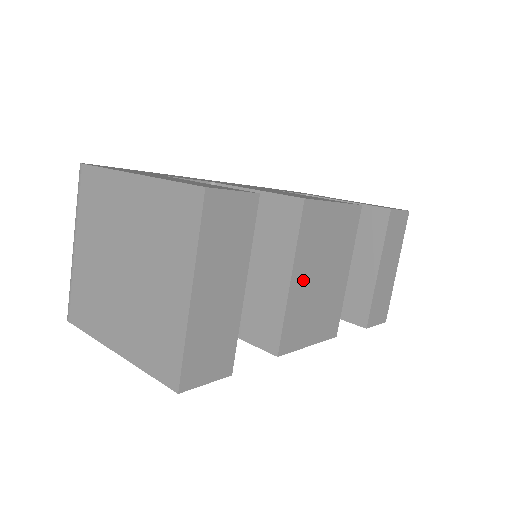
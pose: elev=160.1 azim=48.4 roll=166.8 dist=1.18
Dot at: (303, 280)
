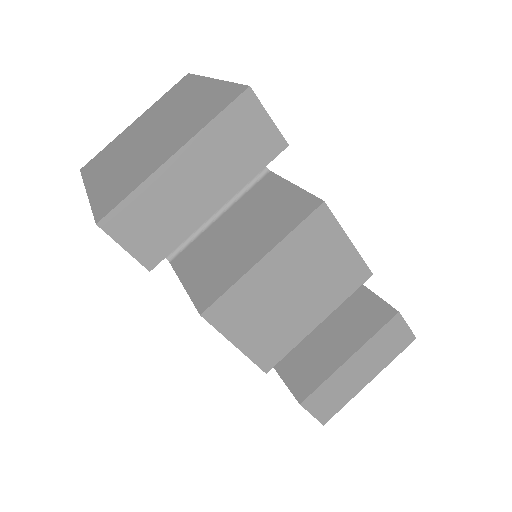
Dot at: (274, 273)
